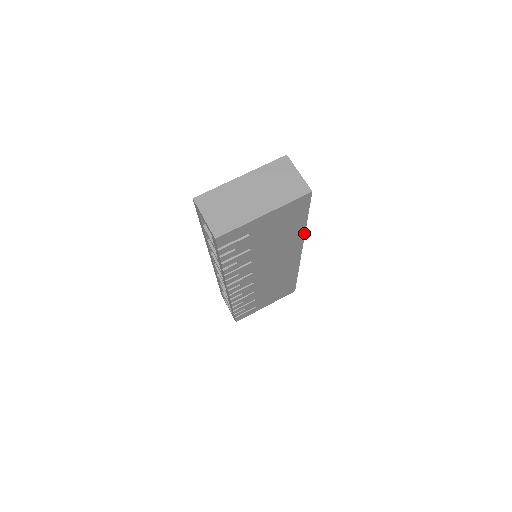
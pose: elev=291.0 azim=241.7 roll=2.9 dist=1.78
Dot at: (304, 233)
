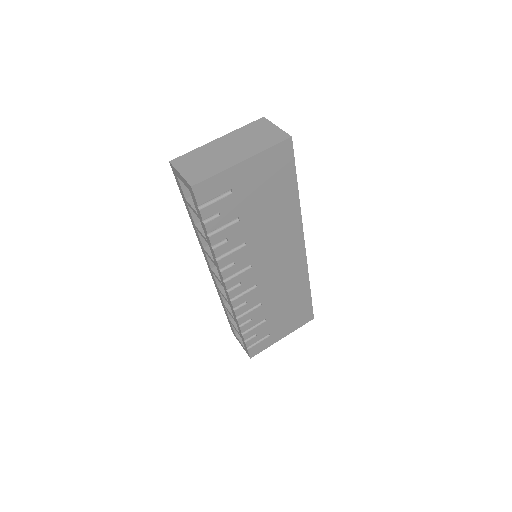
Dot at: (300, 210)
